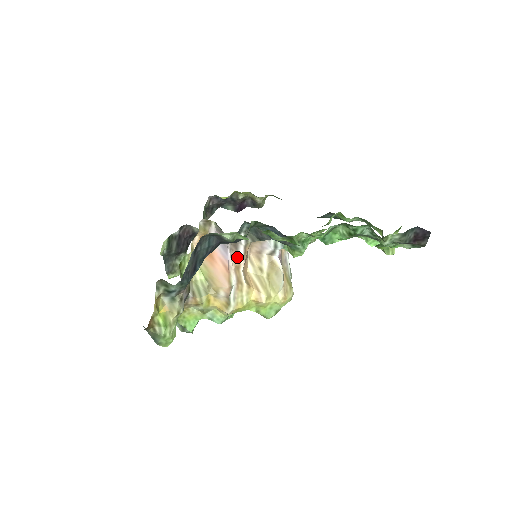
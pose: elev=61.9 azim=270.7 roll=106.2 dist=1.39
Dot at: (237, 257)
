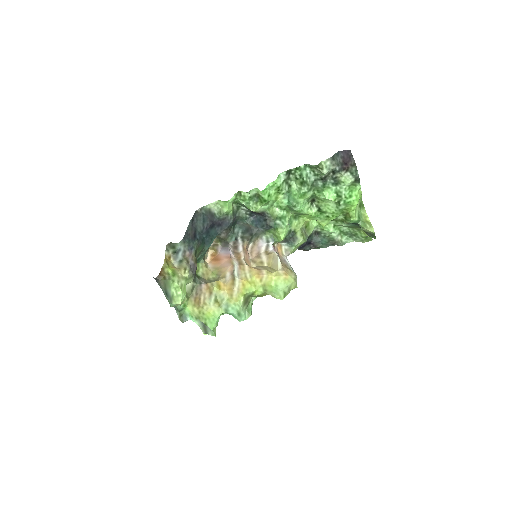
Dot at: (238, 253)
